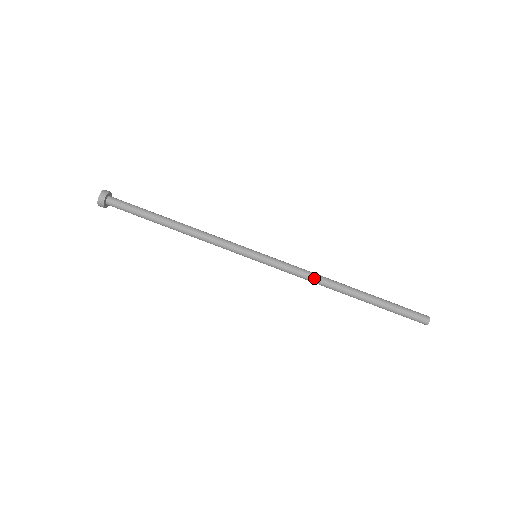
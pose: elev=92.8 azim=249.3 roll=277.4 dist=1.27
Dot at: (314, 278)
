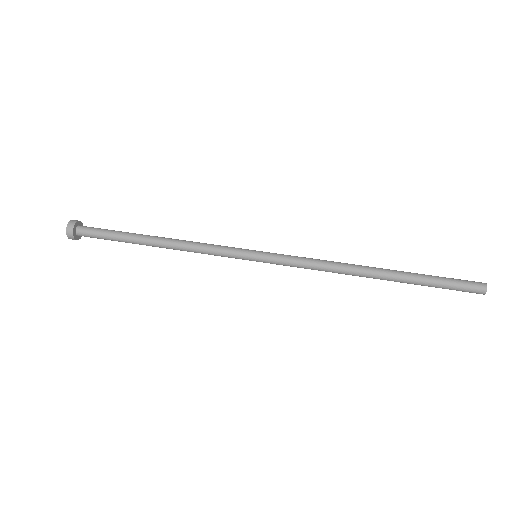
Dot at: (331, 262)
